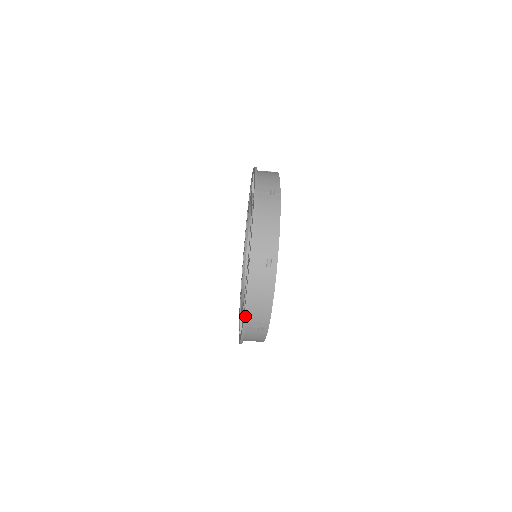
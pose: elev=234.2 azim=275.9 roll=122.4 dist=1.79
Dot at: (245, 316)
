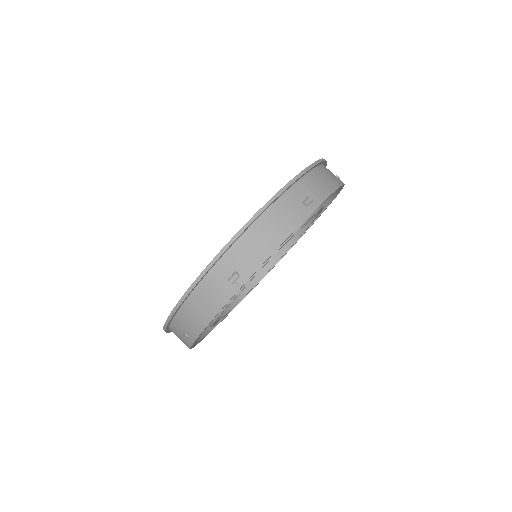
Dot at: (235, 237)
